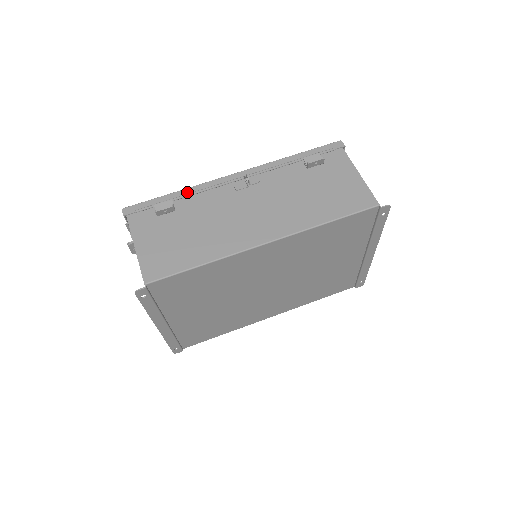
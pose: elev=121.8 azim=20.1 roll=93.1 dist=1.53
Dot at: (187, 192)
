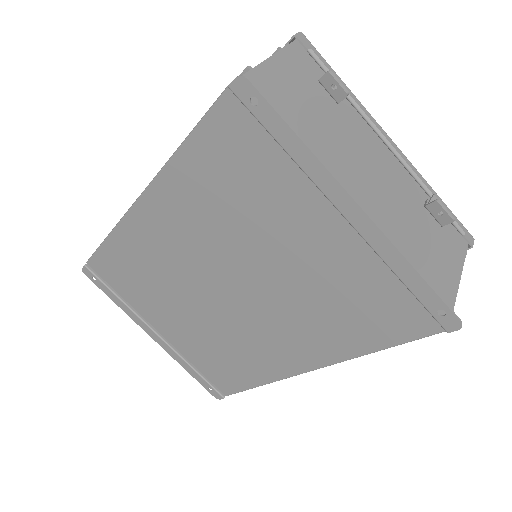
Dot at: occluded
